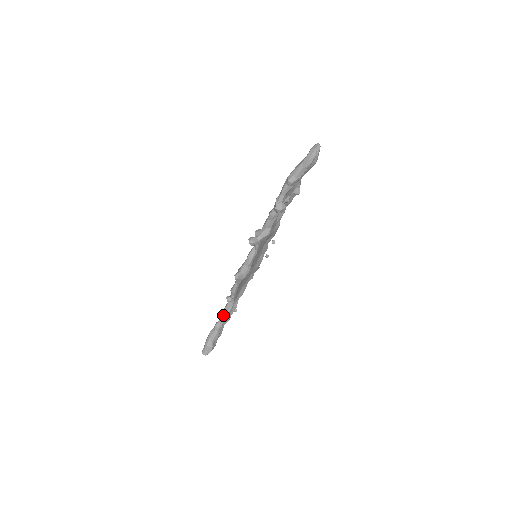
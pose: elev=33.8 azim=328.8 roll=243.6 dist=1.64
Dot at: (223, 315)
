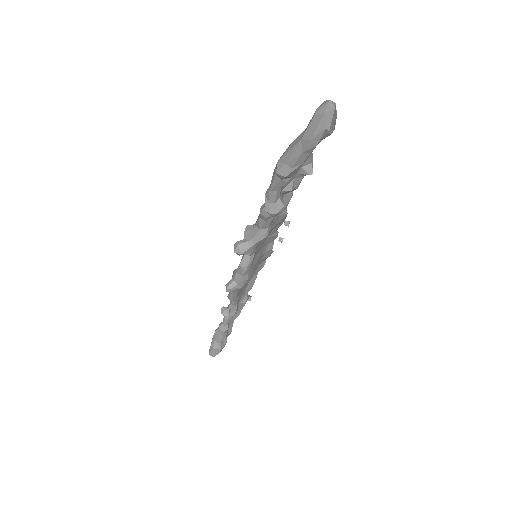
Dot at: (226, 318)
